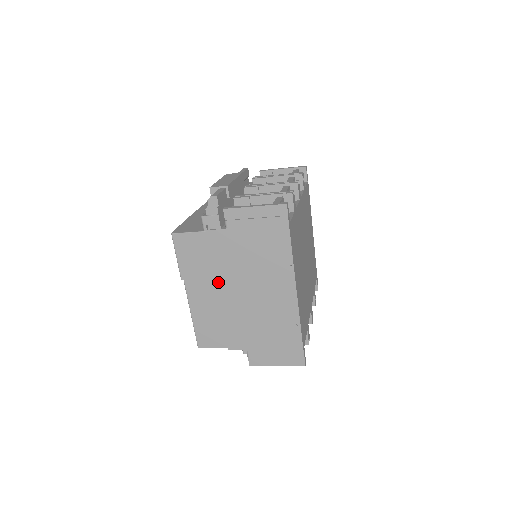
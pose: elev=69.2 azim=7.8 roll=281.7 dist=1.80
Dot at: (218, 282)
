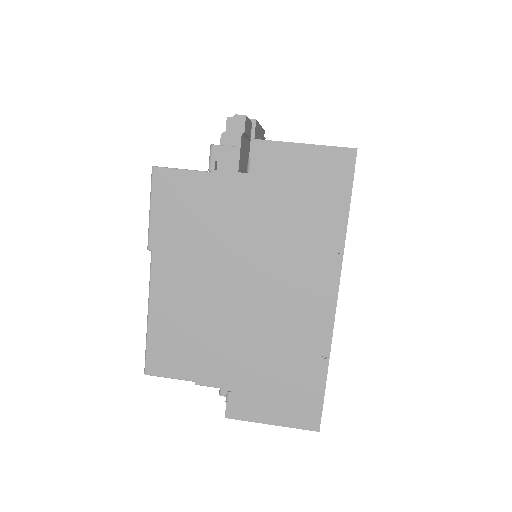
Dot at: (210, 262)
